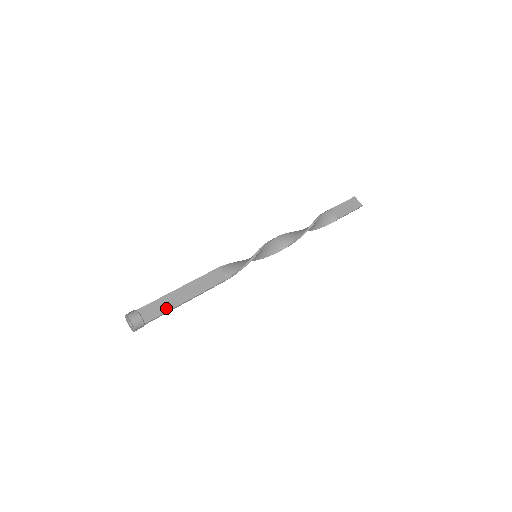
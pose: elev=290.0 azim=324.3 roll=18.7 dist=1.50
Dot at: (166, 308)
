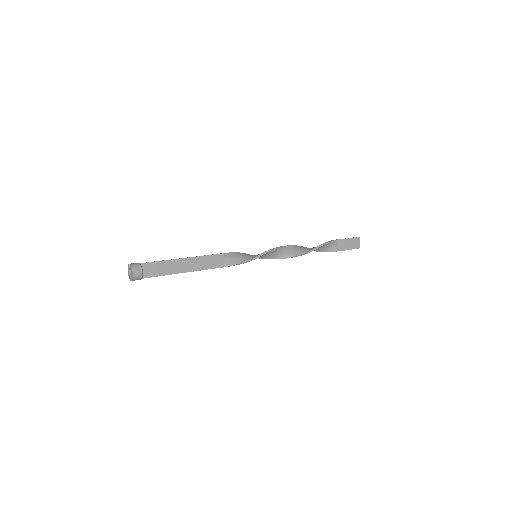
Dot at: (165, 272)
